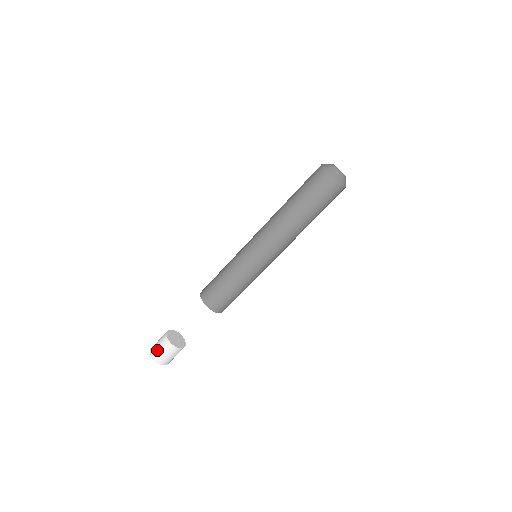
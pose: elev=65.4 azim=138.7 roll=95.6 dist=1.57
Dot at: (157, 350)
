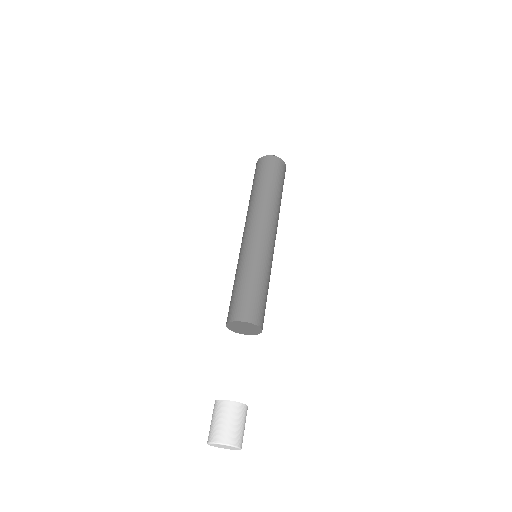
Dot at: (229, 428)
